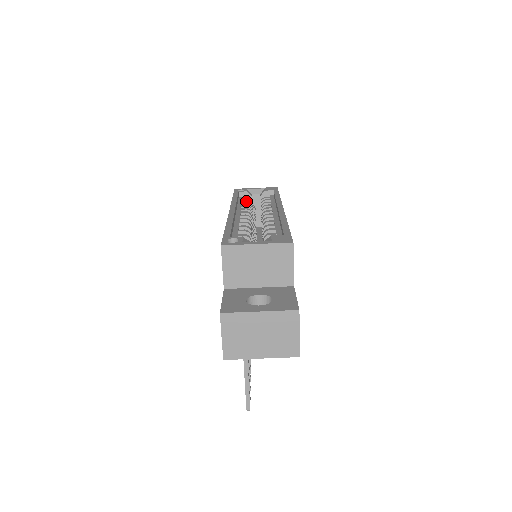
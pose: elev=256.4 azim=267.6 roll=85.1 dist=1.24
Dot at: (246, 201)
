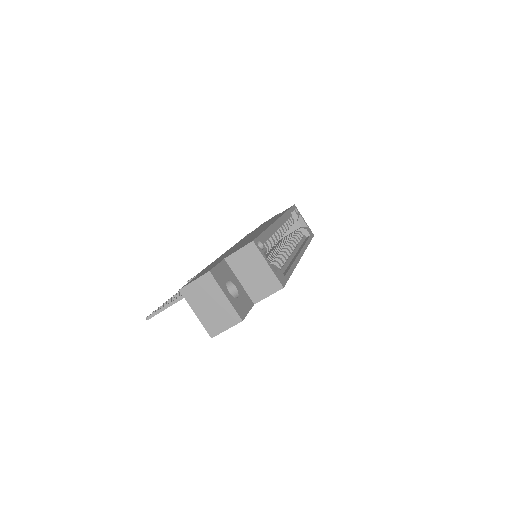
Dot at: (291, 221)
